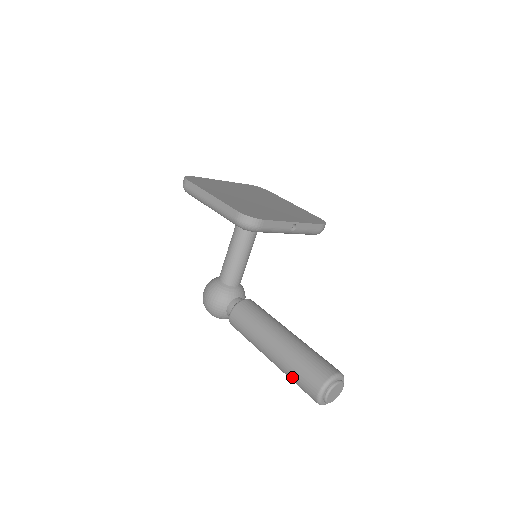
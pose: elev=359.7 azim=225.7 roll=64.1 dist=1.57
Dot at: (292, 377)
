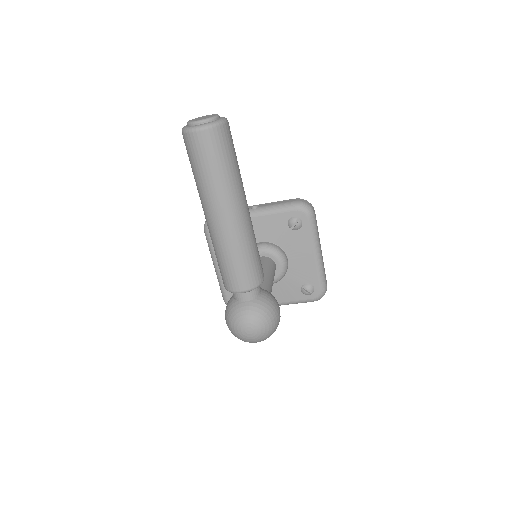
Dot at: (193, 174)
